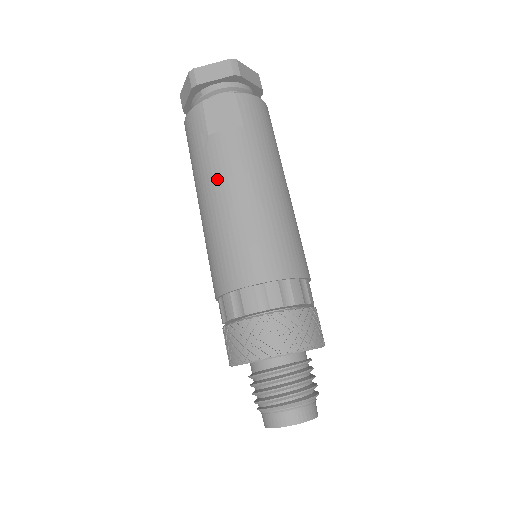
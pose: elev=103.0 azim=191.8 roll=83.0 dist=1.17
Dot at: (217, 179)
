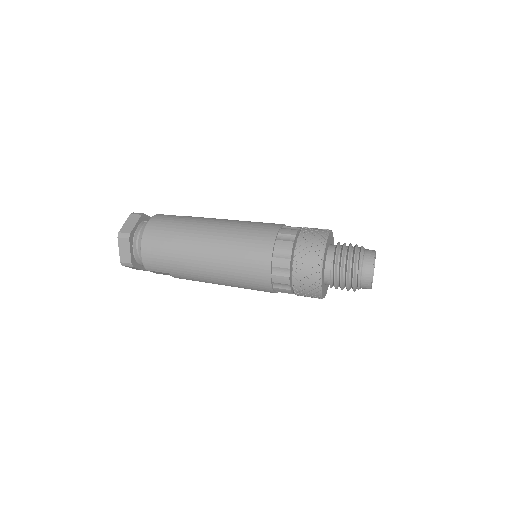
Dot at: (210, 218)
